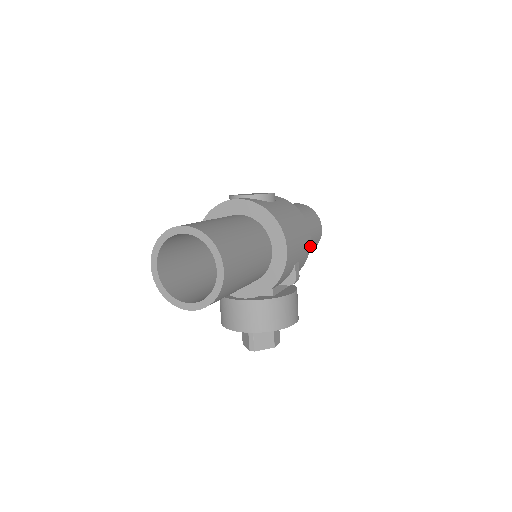
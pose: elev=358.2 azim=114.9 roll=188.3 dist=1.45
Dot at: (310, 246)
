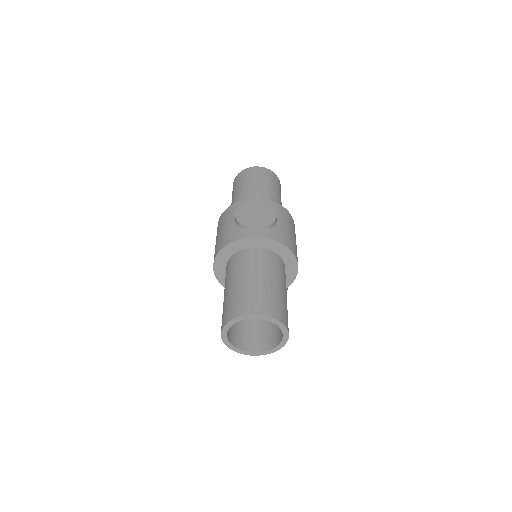
Dot at: occluded
